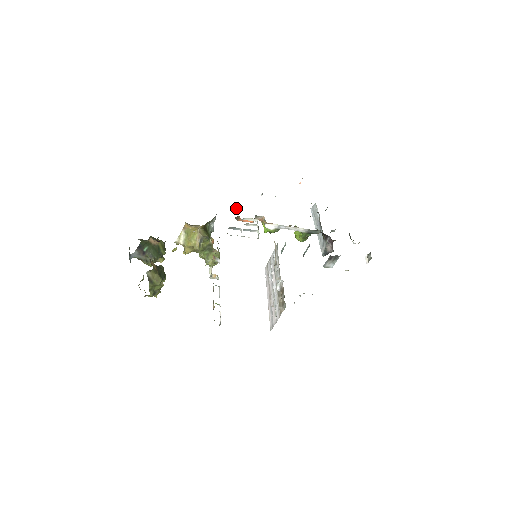
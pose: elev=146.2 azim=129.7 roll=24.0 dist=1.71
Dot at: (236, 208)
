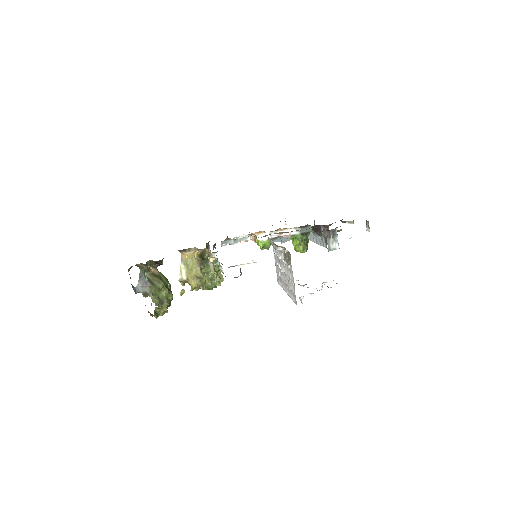
Dot at: occluded
